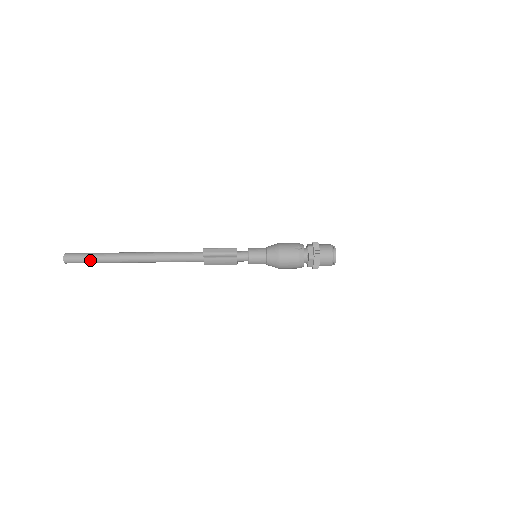
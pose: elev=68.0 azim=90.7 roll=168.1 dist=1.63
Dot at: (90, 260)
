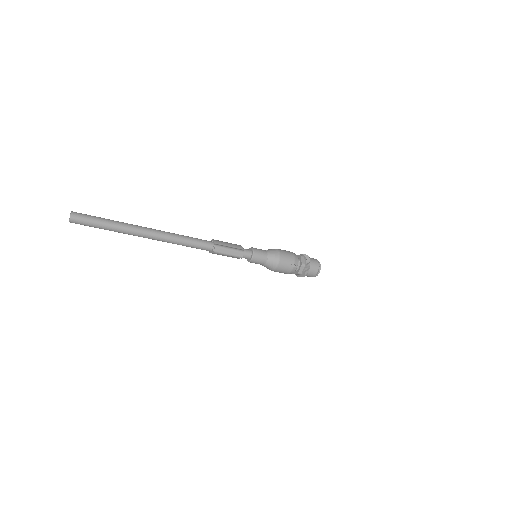
Dot at: (99, 228)
